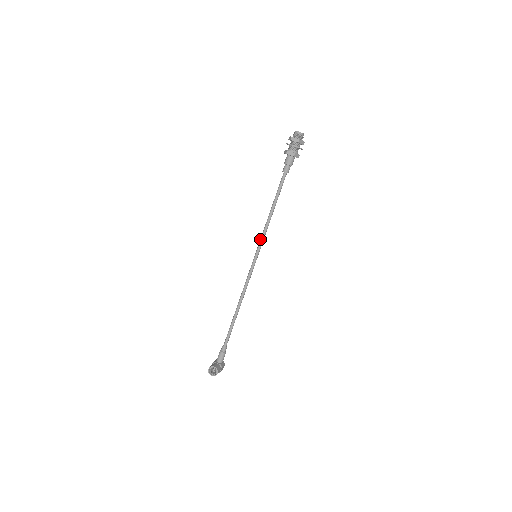
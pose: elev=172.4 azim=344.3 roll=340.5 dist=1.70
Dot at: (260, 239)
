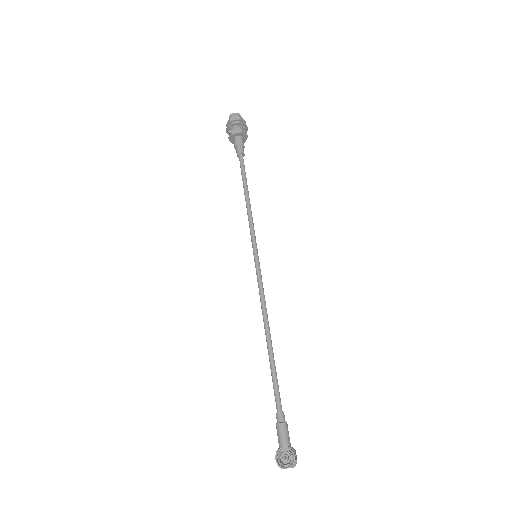
Dot at: (250, 234)
